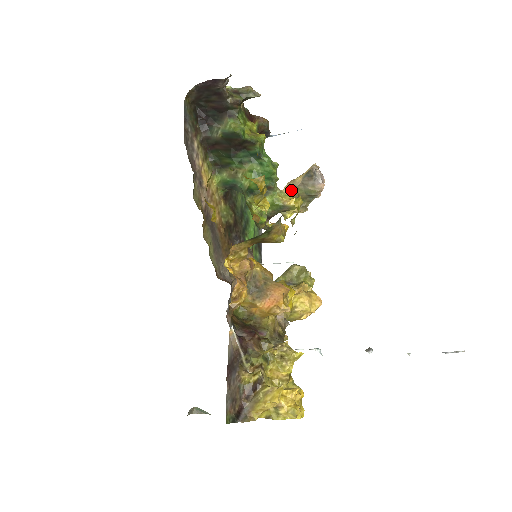
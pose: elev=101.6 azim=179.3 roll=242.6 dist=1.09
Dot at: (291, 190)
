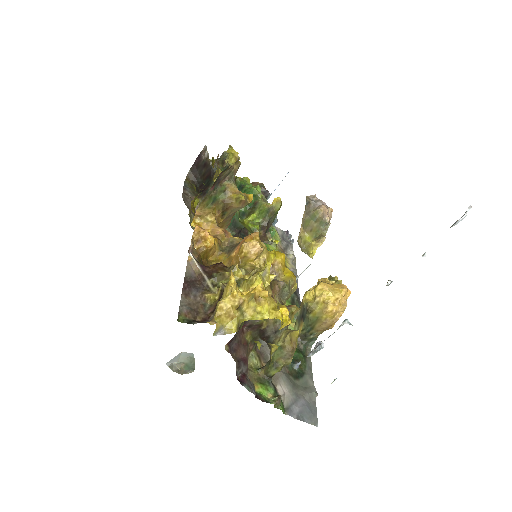
Dot at: (303, 227)
